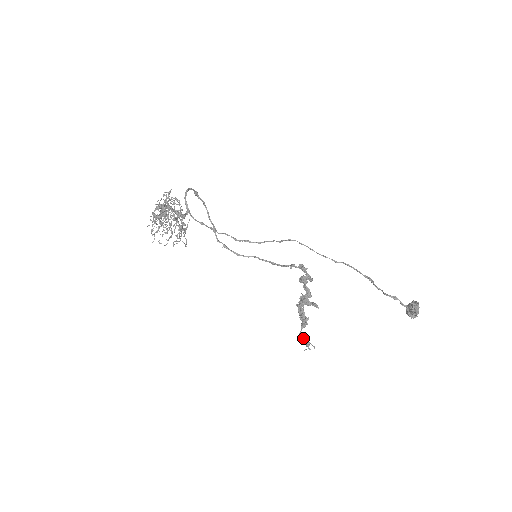
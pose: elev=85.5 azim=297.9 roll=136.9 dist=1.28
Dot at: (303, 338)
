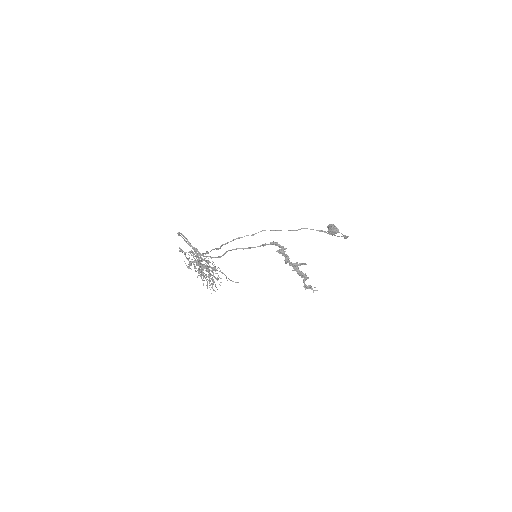
Dot at: (308, 287)
